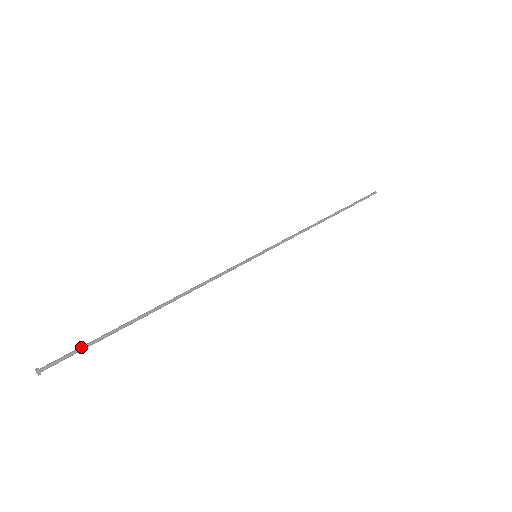
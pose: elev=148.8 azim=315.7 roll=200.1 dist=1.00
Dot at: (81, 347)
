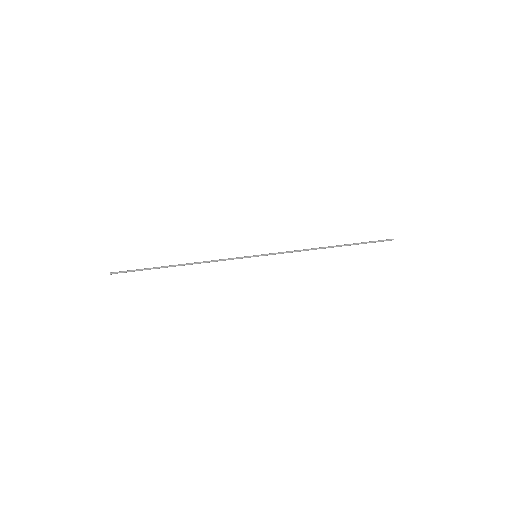
Dot at: (133, 271)
